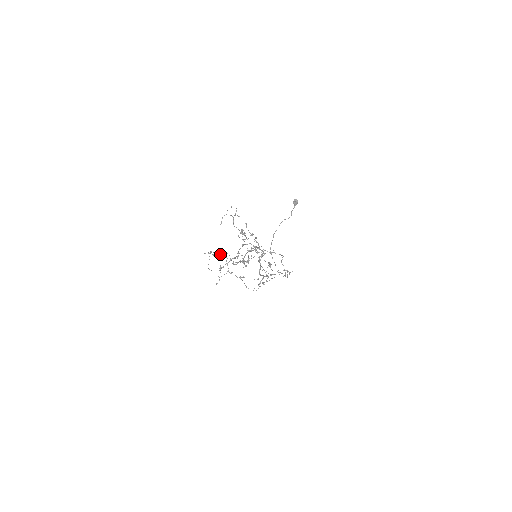
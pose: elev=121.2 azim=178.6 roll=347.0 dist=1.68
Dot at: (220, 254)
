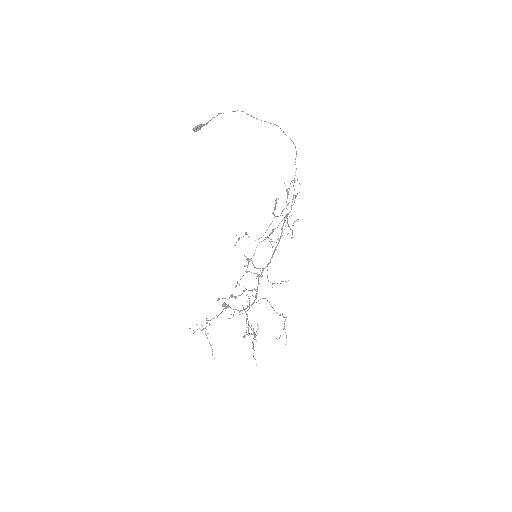
Dot at: occluded
